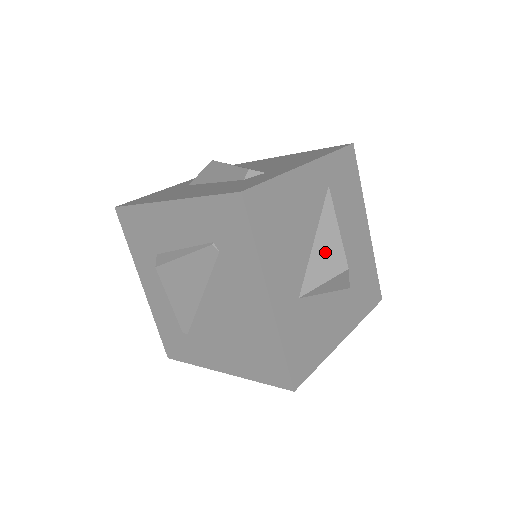
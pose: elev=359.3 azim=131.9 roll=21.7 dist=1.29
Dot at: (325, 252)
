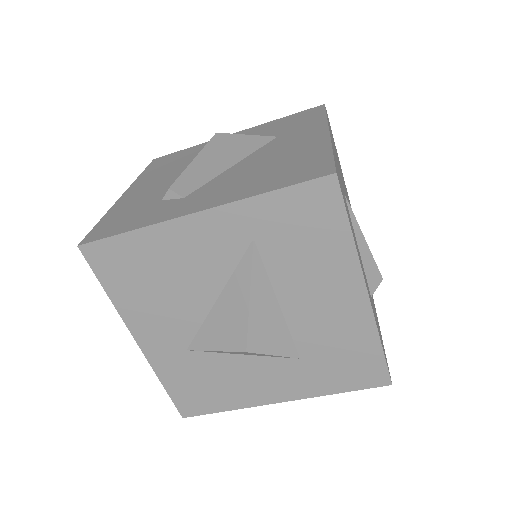
Dot at: (225, 319)
